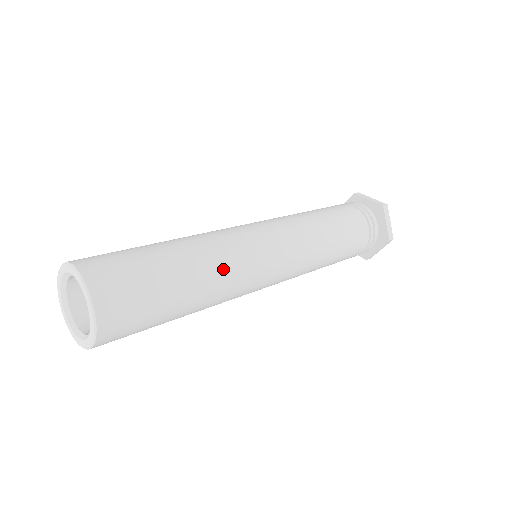
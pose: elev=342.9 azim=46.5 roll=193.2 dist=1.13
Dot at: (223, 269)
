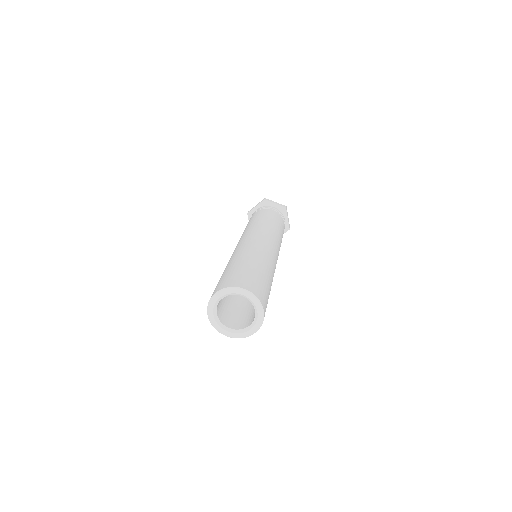
Dot at: (257, 253)
